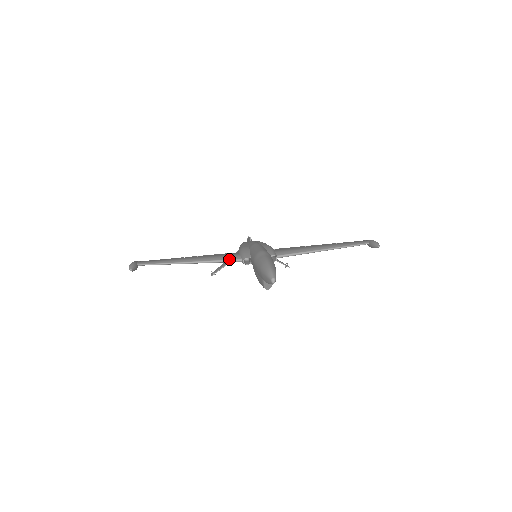
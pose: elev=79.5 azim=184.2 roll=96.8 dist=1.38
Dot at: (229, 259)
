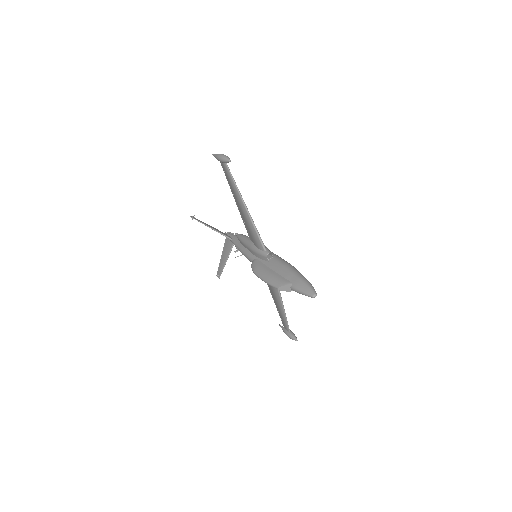
Dot at: occluded
